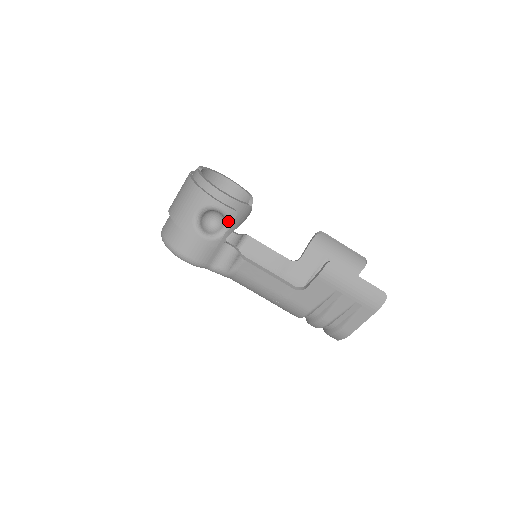
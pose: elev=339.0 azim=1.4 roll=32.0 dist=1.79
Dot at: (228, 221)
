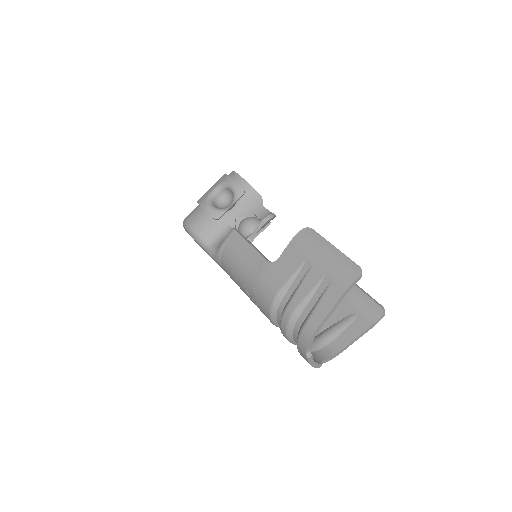
Dot at: (235, 198)
